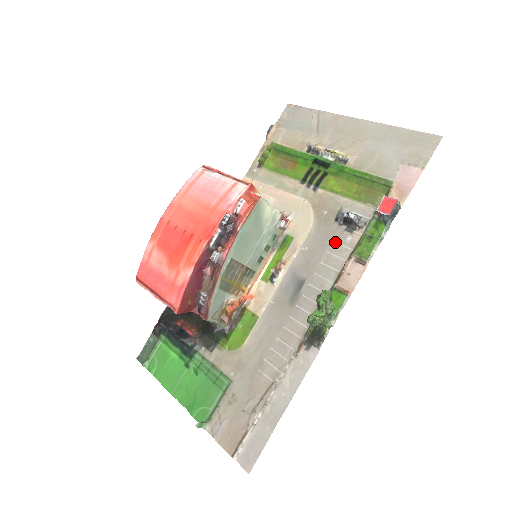
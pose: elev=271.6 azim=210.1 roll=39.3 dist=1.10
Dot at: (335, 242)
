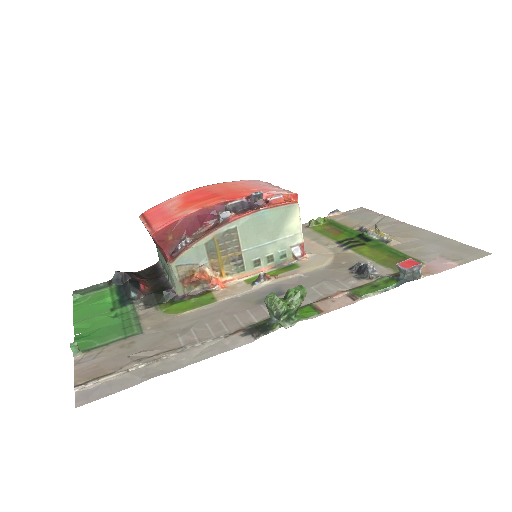
Dot at: (337, 280)
